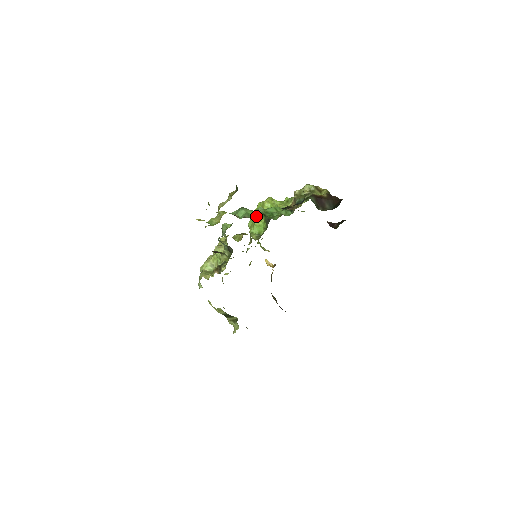
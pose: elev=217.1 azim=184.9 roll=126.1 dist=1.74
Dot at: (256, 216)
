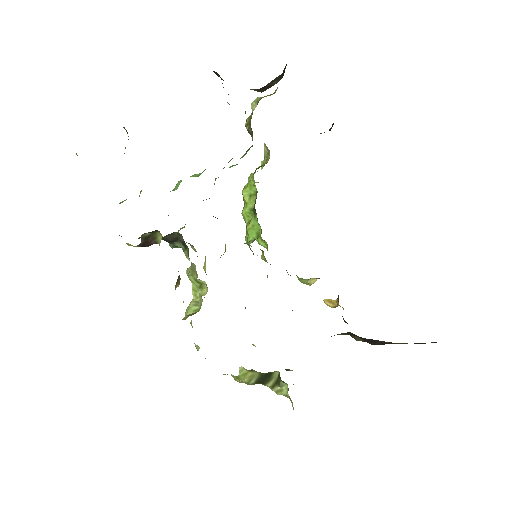
Dot at: (198, 176)
